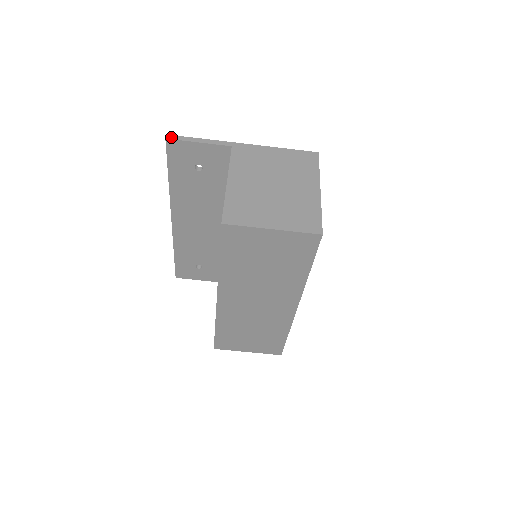
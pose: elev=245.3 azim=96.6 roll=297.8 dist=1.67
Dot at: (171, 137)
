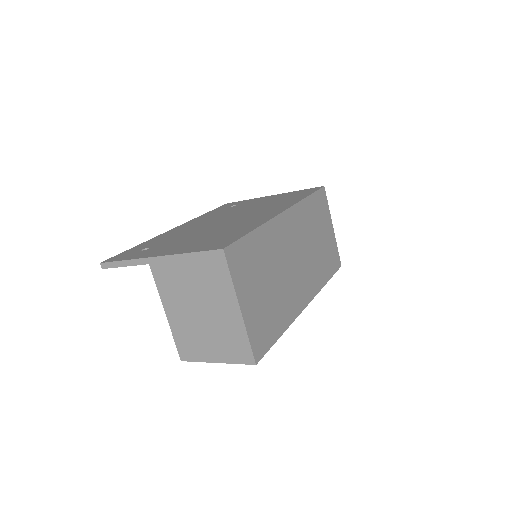
Dot at: (104, 266)
